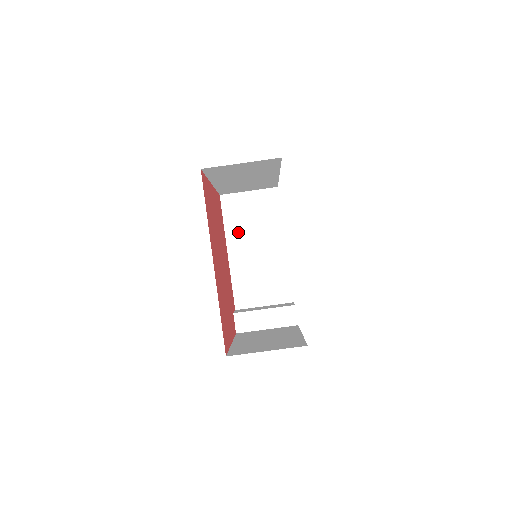
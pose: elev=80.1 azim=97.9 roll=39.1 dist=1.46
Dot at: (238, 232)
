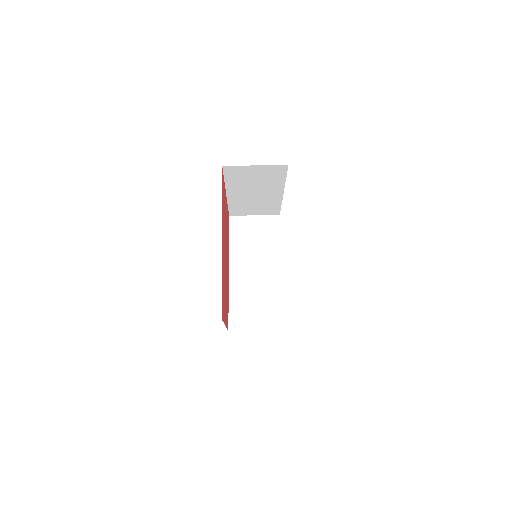
Dot at: (241, 248)
